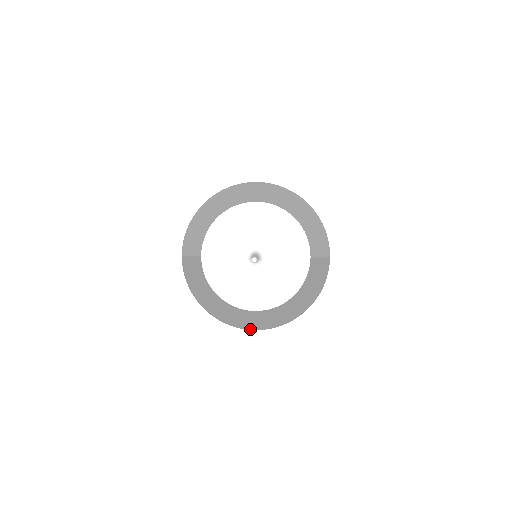
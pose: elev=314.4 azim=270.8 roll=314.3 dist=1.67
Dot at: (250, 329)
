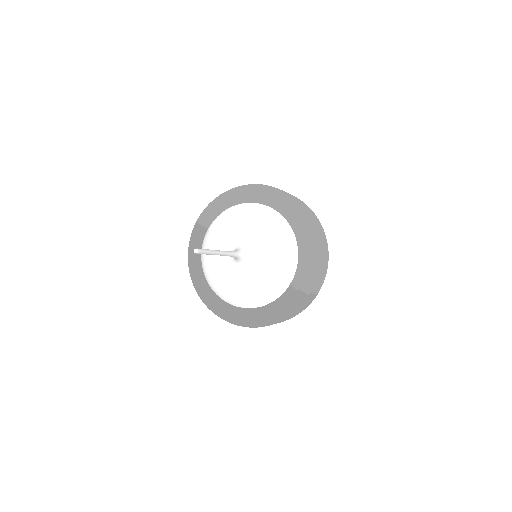
Dot at: (212, 311)
